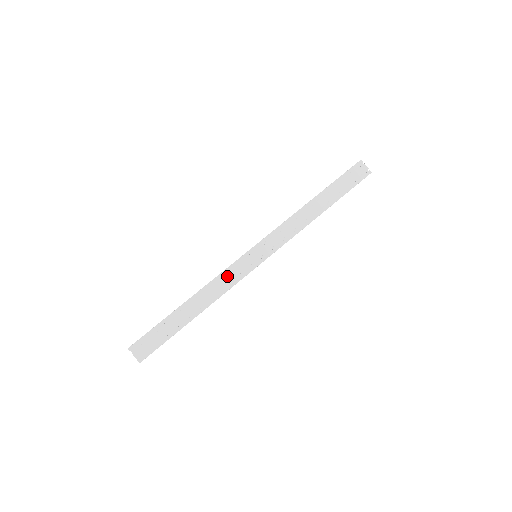
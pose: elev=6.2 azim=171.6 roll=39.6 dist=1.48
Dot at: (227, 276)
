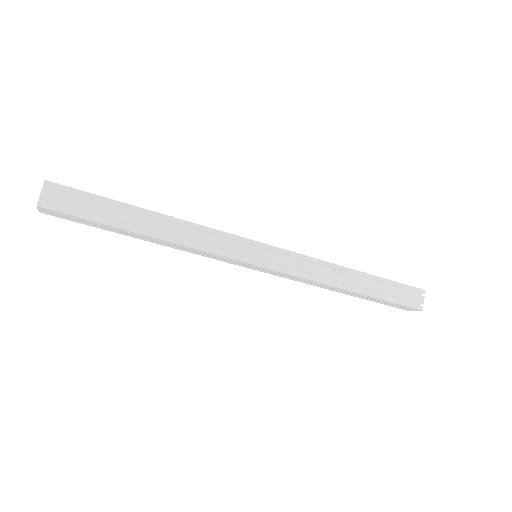
Dot at: (214, 237)
